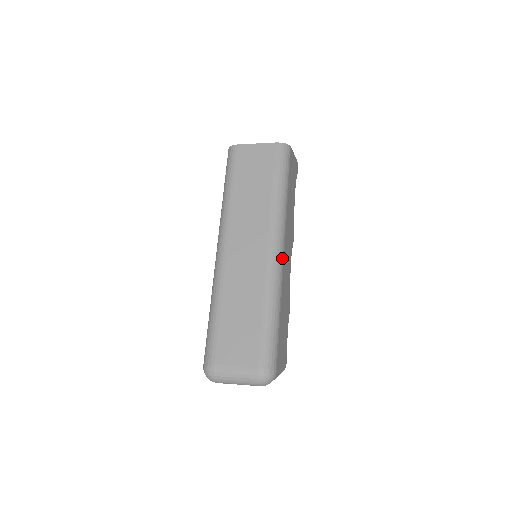
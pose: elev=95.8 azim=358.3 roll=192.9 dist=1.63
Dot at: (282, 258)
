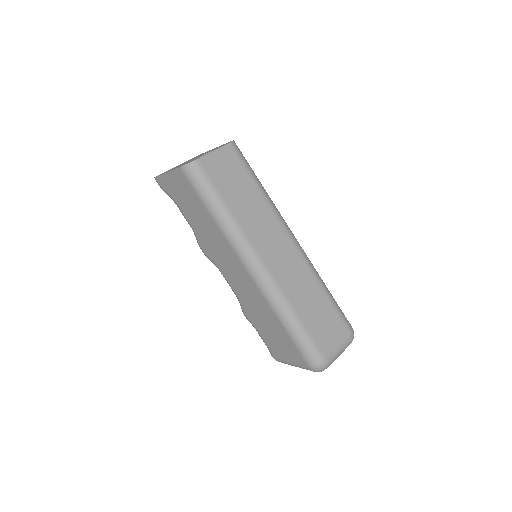
Dot at: occluded
